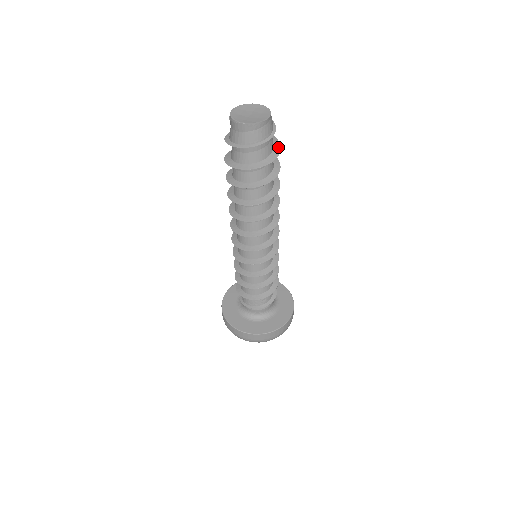
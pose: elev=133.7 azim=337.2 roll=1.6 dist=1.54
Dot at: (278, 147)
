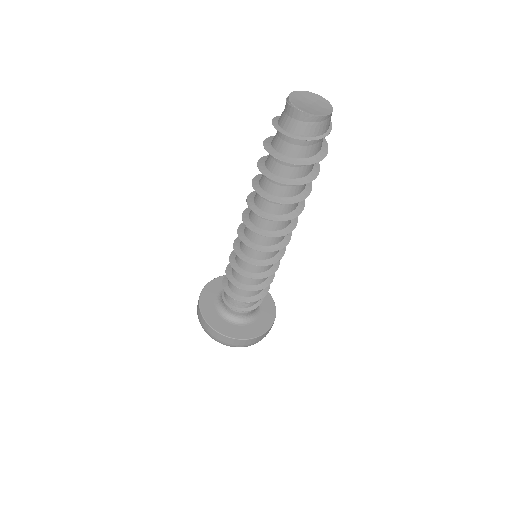
Dot at: (325, 150)
